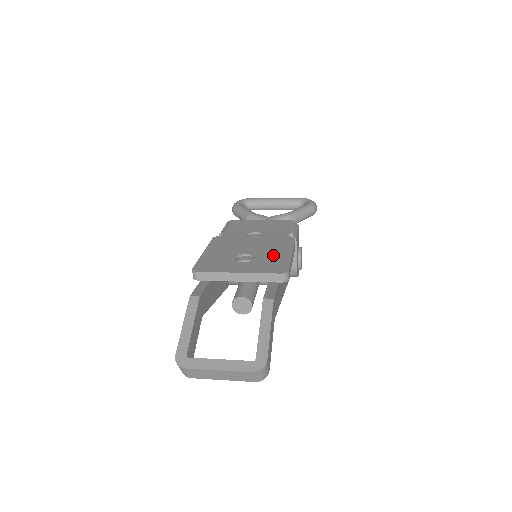
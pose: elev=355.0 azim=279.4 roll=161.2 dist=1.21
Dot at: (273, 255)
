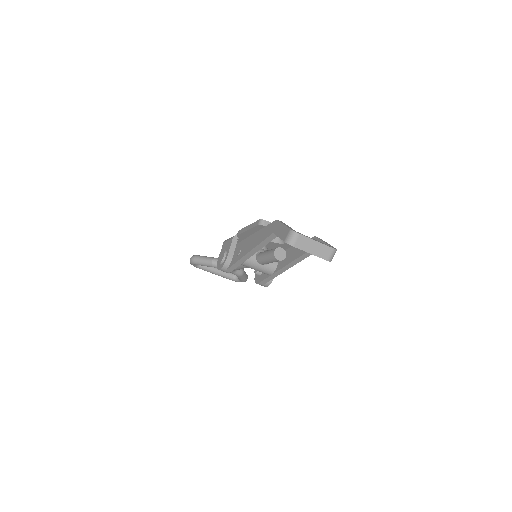
Dot at: occluded
